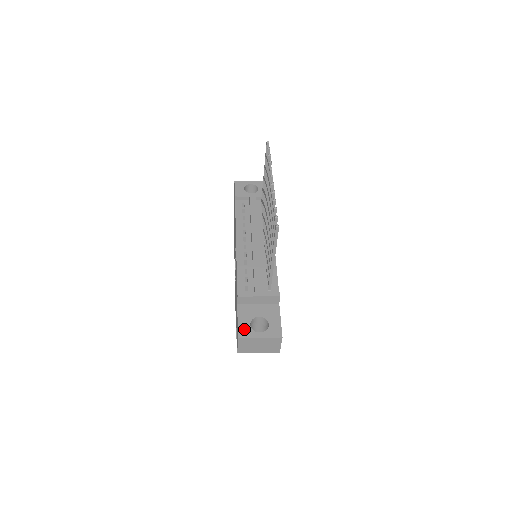
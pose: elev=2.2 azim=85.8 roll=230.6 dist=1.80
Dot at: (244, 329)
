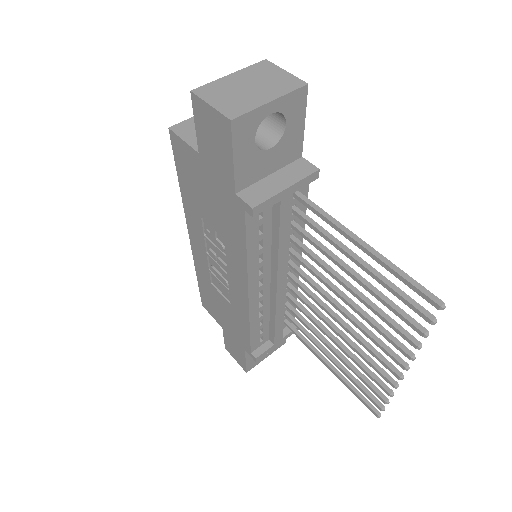
Dot at: (252, 363)
